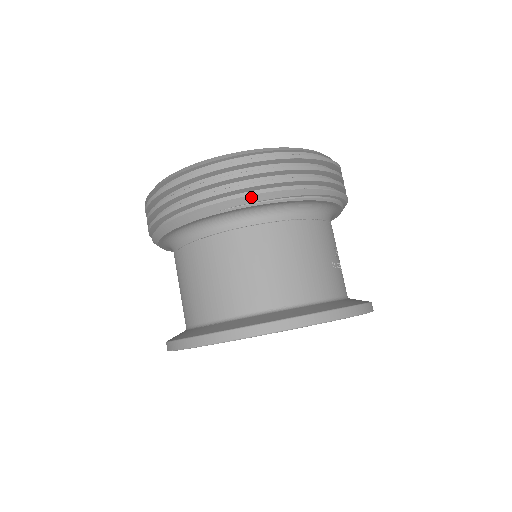
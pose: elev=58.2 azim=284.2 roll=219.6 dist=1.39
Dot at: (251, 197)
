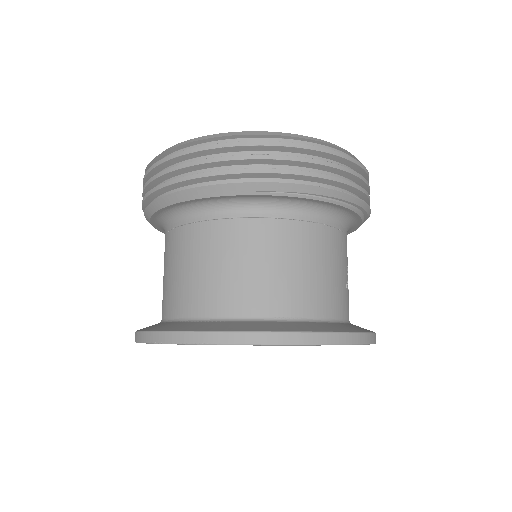
Dot at: (283, 185)
